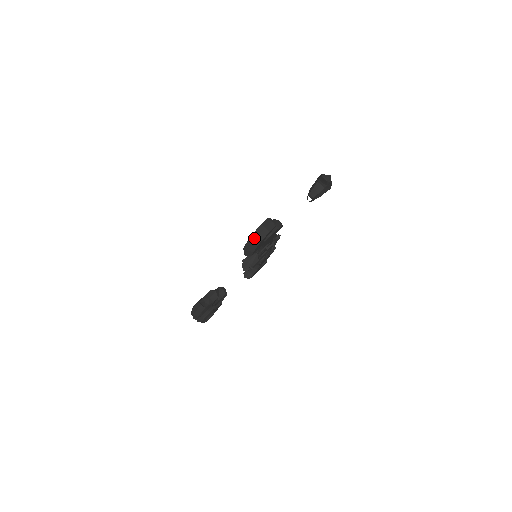
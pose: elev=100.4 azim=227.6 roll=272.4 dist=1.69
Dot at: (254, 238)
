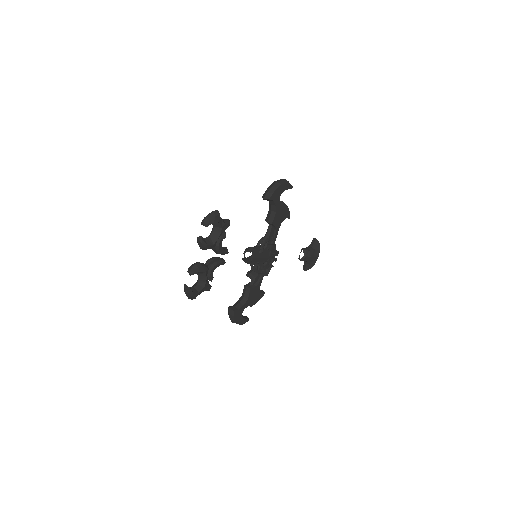
Dot at: (276, 181)
